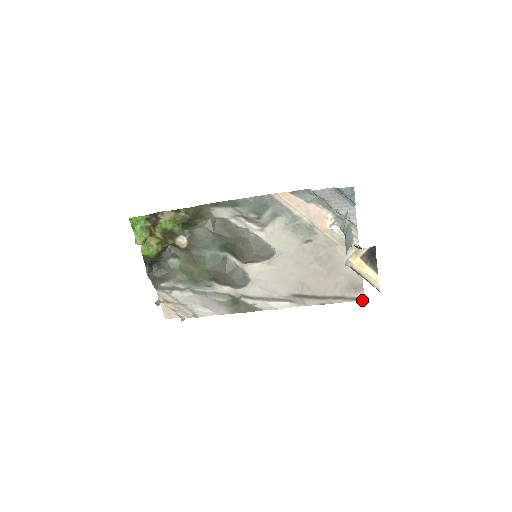
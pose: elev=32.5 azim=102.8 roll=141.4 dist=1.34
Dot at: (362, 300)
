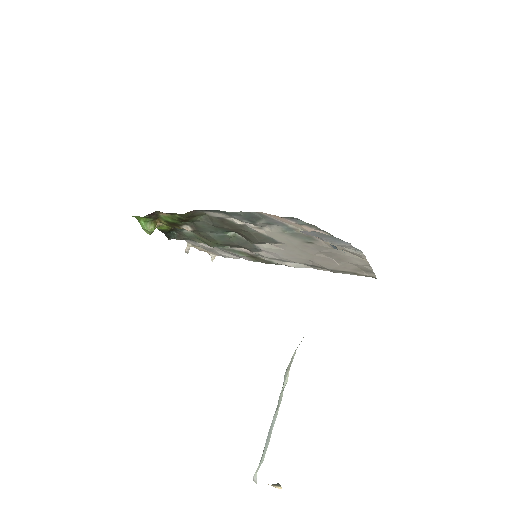
Dot at: occluded
